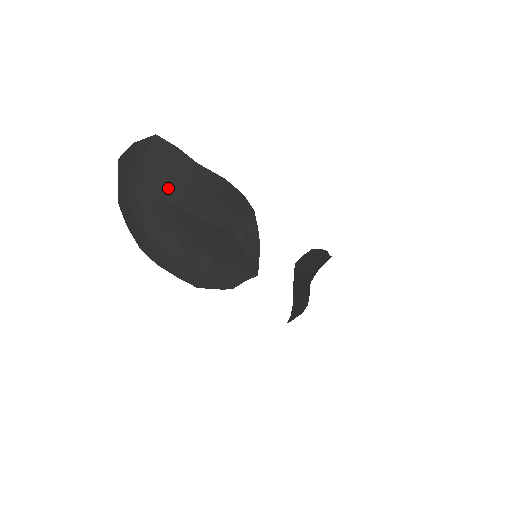
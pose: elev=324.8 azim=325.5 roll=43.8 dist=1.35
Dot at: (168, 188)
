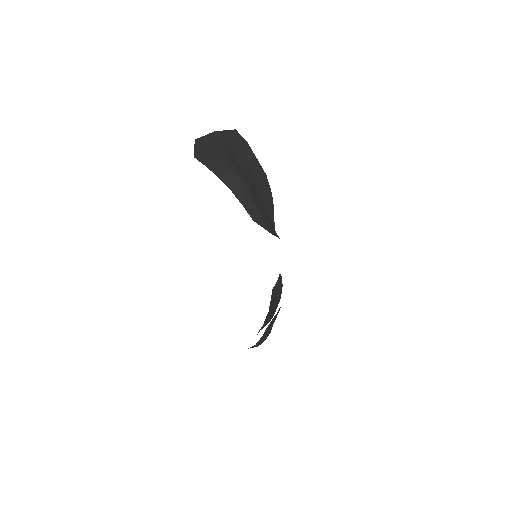
Dot at: (237, 159)
